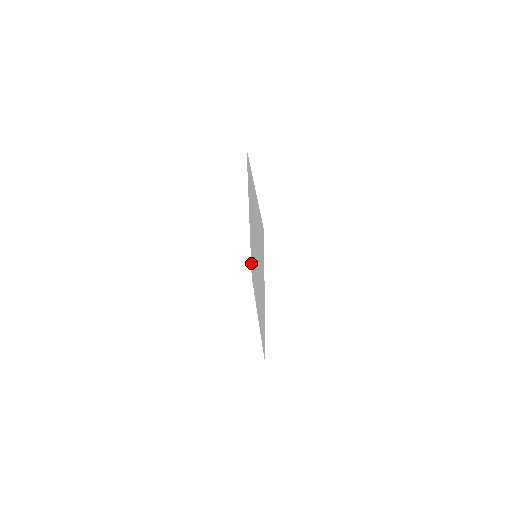
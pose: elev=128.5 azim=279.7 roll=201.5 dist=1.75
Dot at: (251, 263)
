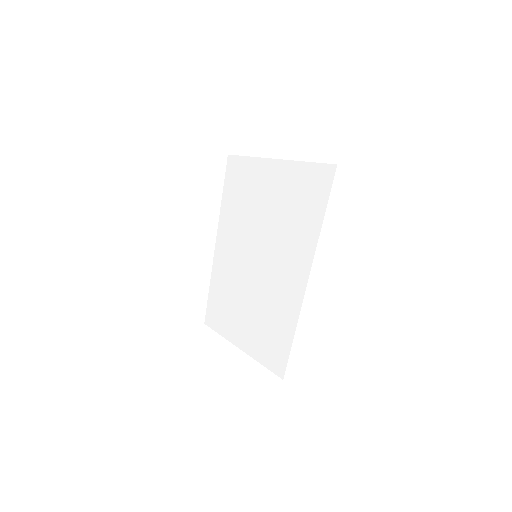
Dot at: (210, 301)
